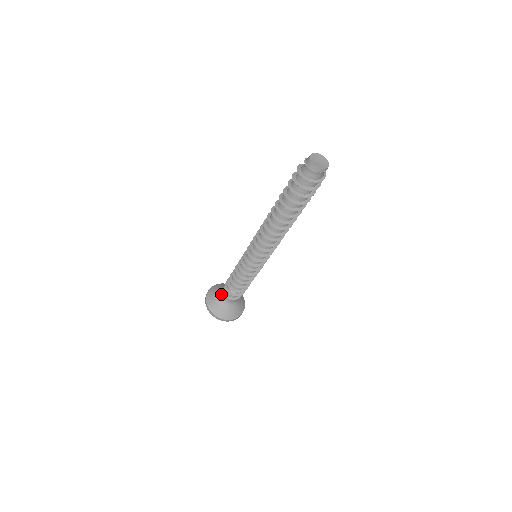
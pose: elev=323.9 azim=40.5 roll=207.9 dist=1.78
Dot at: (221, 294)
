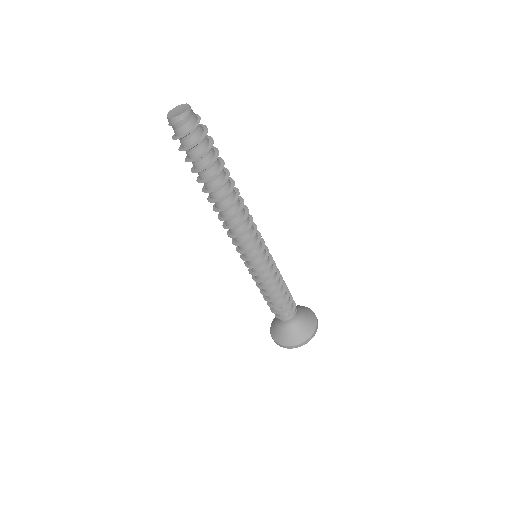
Dot at: (278, 319)
